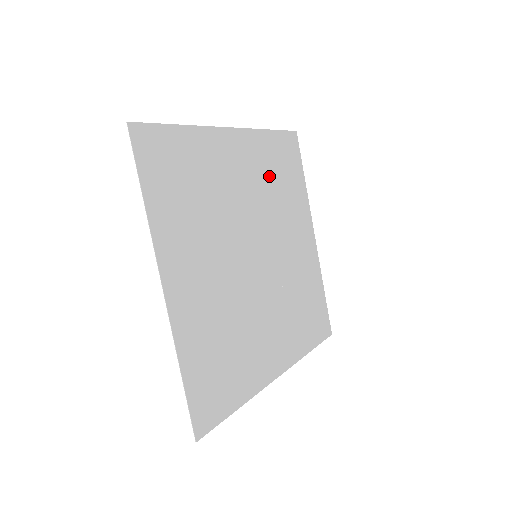
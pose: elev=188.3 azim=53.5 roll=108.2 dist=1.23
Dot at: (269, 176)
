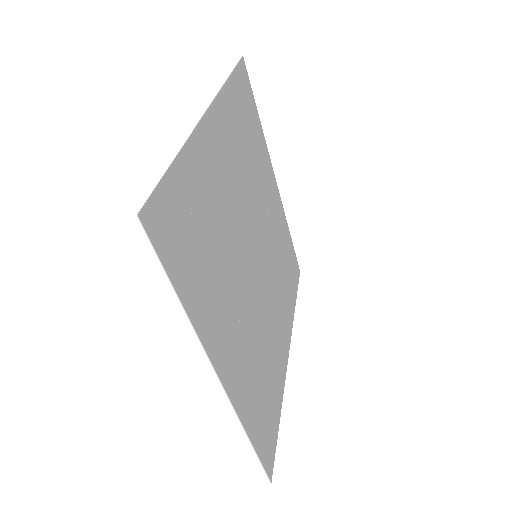
Dot at: (281, 247)
